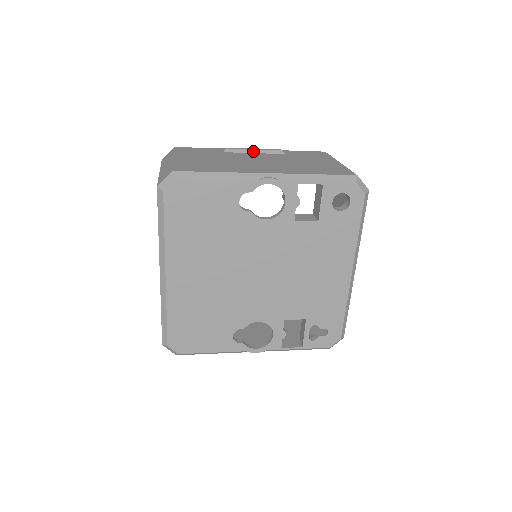
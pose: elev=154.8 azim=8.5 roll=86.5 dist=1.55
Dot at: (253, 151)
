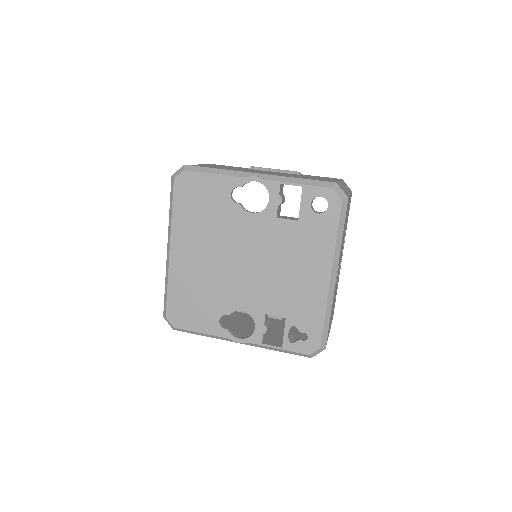
Dot at: (273, 170)
